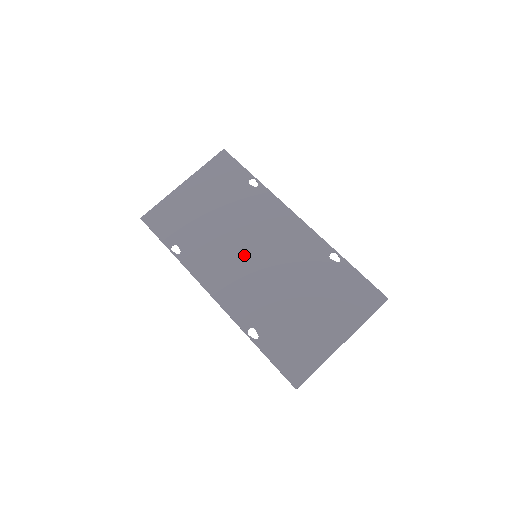
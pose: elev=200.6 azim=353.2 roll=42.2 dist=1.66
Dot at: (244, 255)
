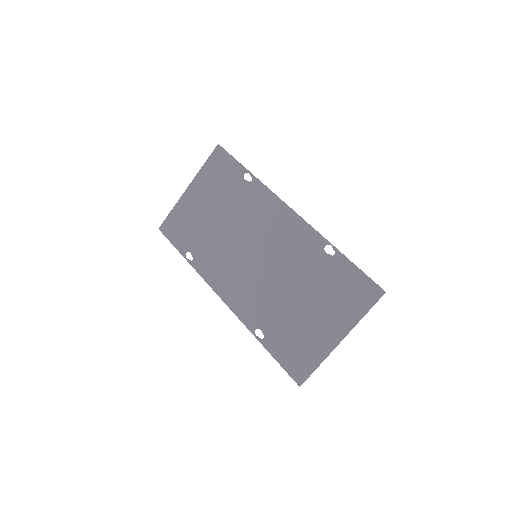
Dot at: (245, 256)
